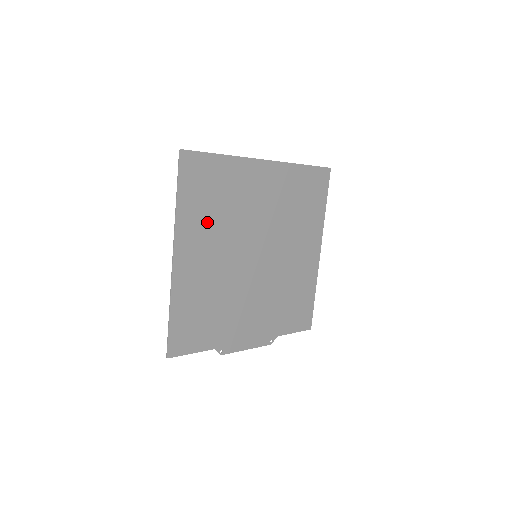
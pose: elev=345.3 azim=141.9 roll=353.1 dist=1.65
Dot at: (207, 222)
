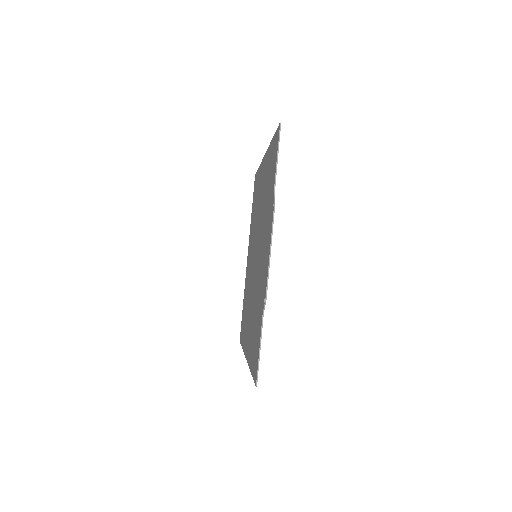
Dot at: occluded
